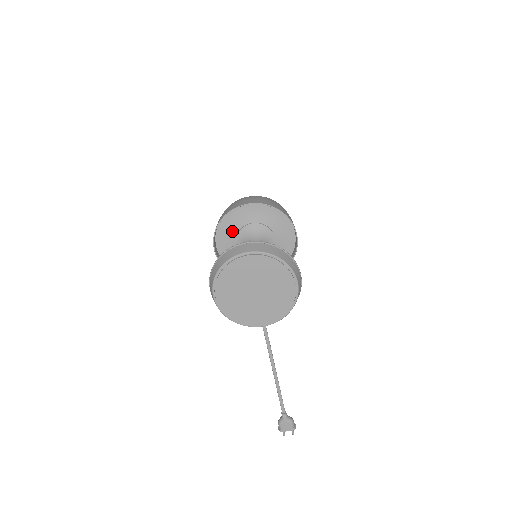
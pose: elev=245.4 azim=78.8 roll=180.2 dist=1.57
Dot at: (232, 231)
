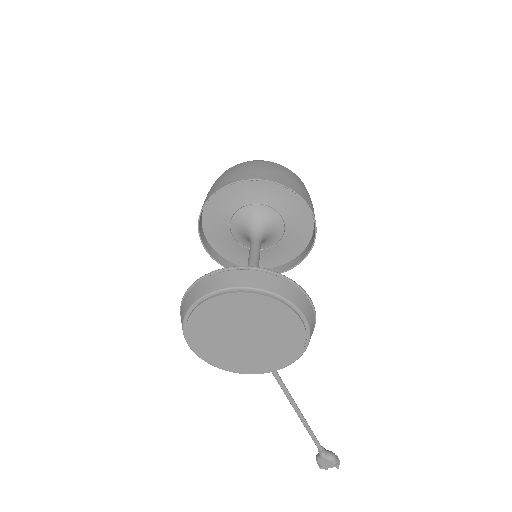
Dot at: (222, 219)
